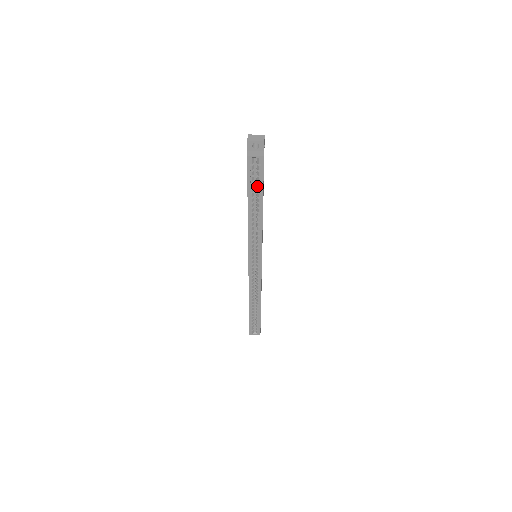
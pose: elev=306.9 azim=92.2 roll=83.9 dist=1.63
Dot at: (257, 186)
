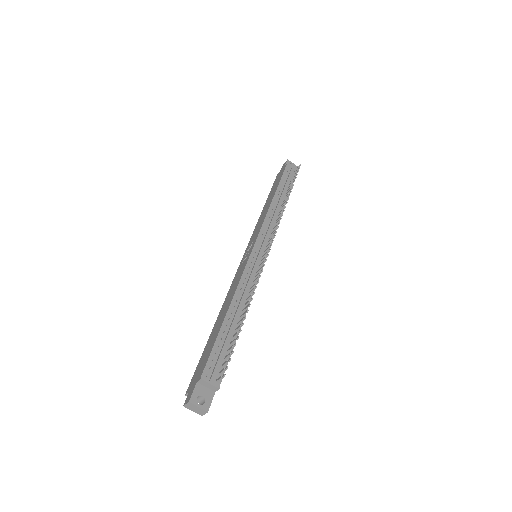
Dot at: occluded
